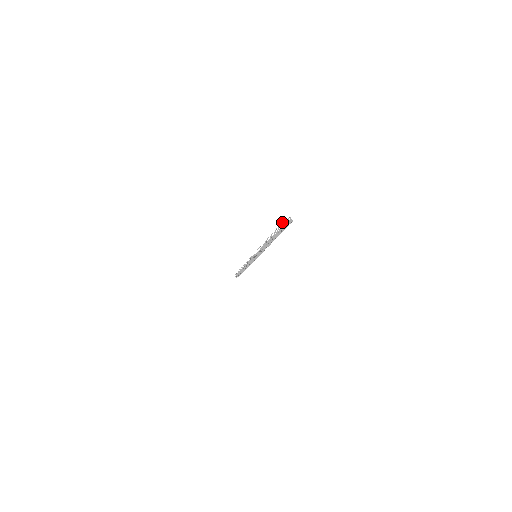
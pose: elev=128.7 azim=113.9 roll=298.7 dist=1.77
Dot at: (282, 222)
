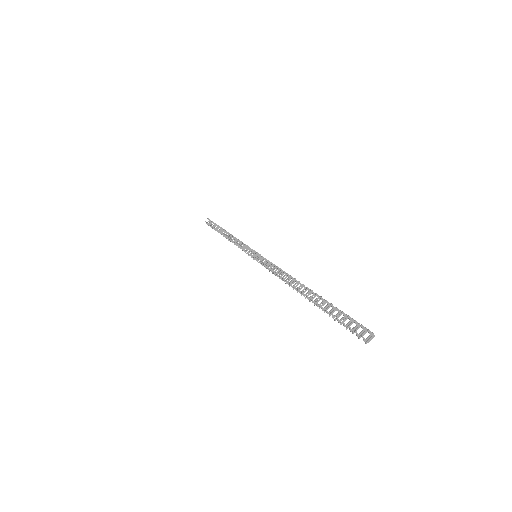
Dot at: occluded
